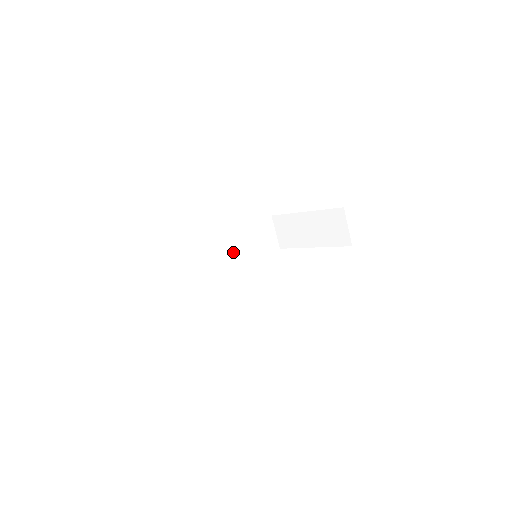
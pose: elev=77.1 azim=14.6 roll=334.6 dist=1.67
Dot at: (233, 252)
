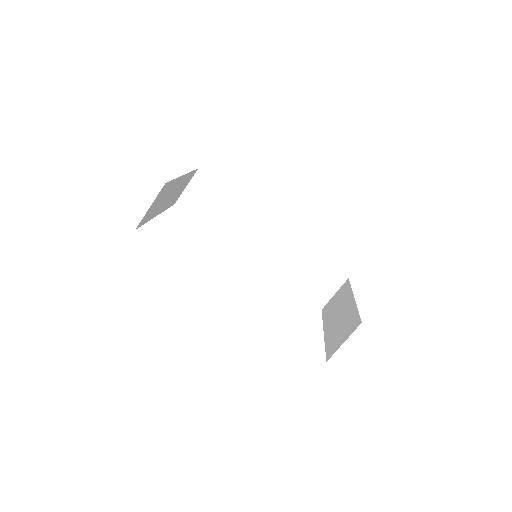
Dot at: (276, 251)
